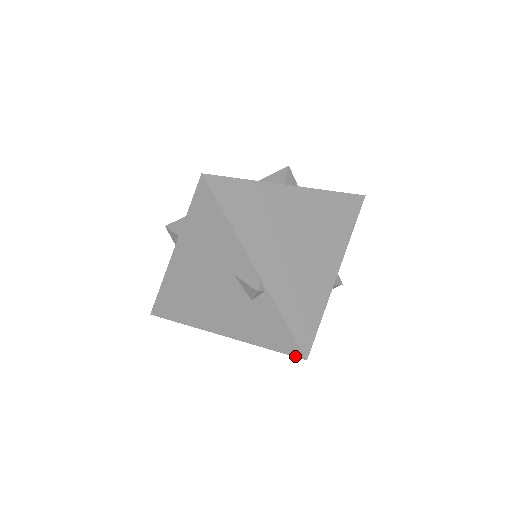
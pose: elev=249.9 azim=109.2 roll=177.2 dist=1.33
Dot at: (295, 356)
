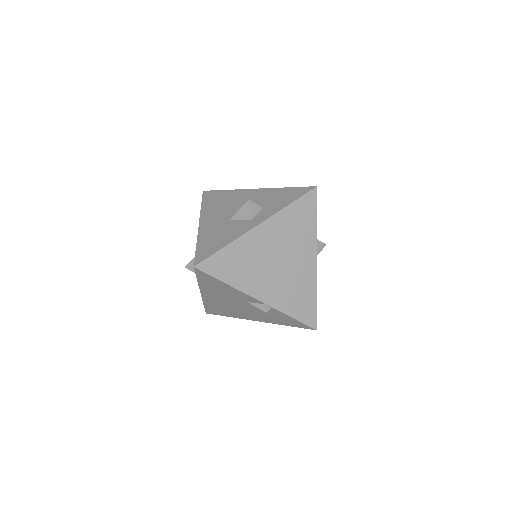
Dot at: occluded
